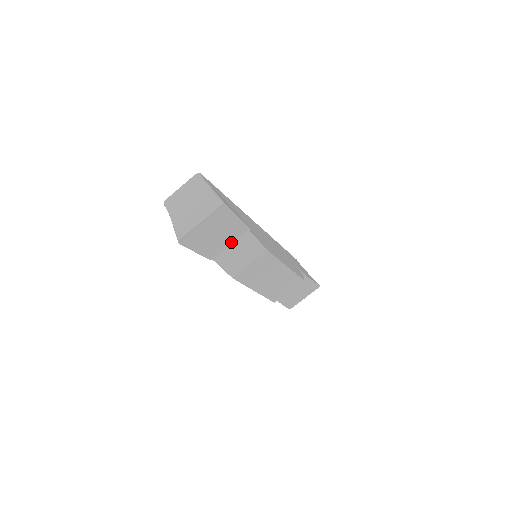
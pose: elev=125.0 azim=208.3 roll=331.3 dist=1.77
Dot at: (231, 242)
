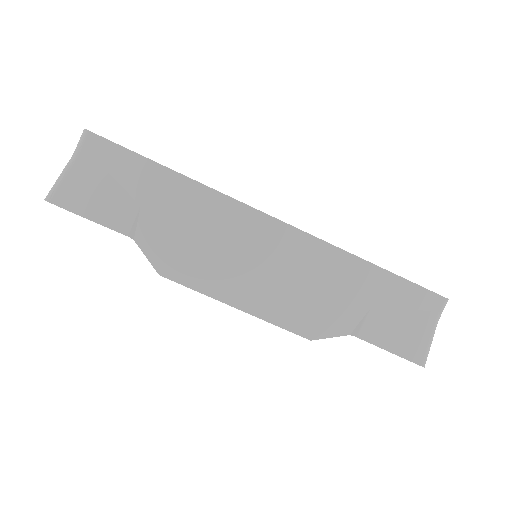
Dot at: occluded
